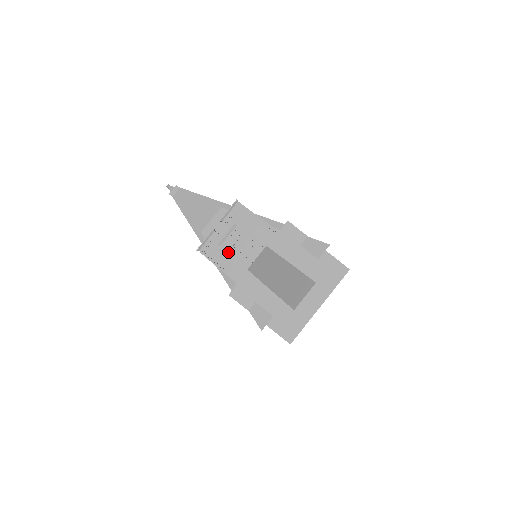
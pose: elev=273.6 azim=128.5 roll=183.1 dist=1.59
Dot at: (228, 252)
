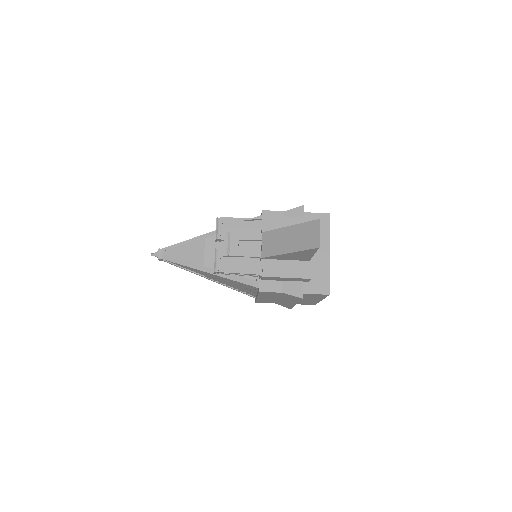
Dot at: (237, 258)
